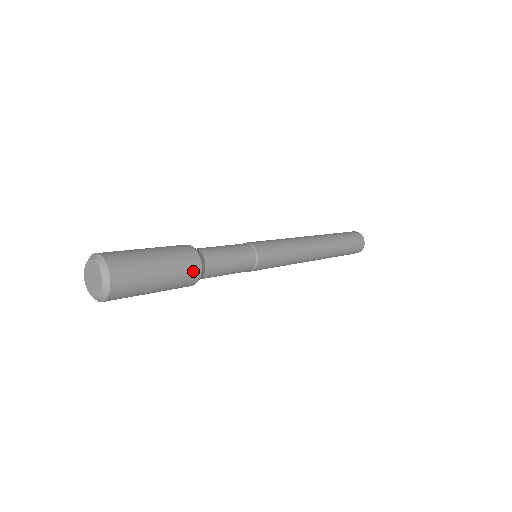
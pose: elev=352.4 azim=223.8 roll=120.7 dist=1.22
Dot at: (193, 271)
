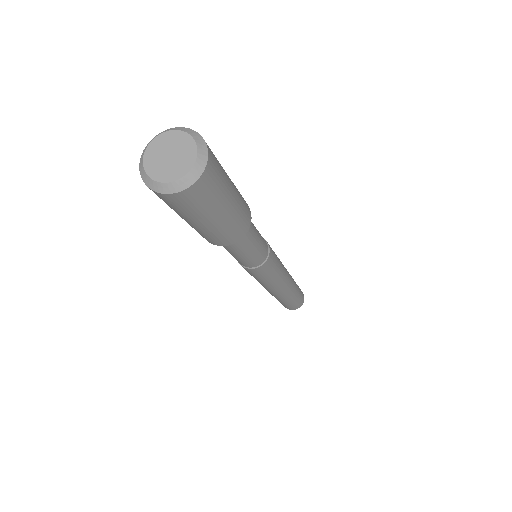
Dot at: (241, 230)
